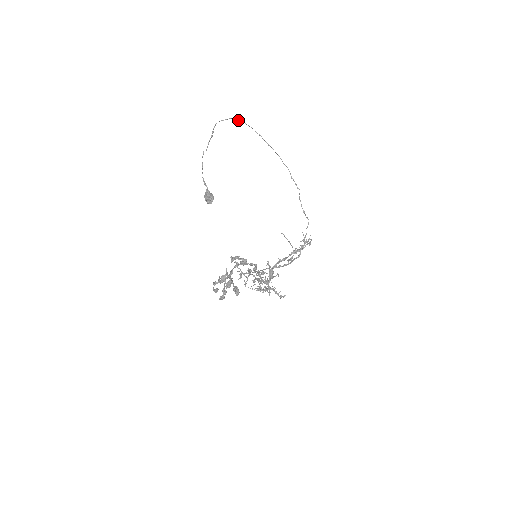
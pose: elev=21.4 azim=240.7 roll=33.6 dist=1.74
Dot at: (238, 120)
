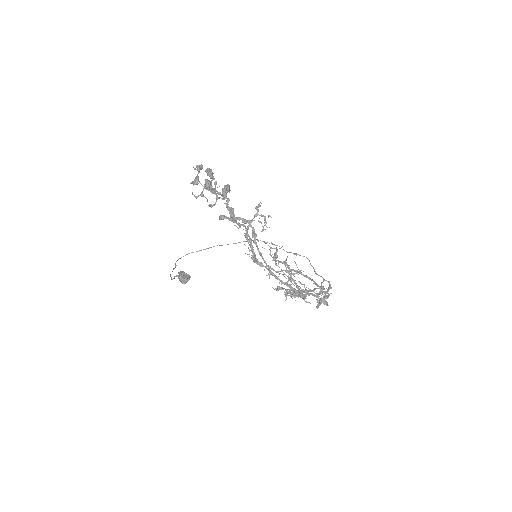
Dot at: (197, 251)
